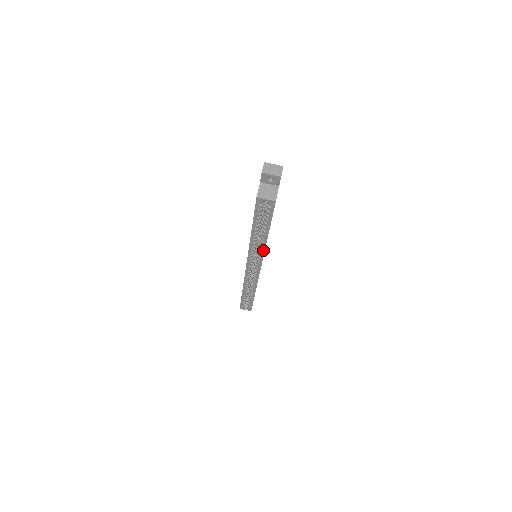
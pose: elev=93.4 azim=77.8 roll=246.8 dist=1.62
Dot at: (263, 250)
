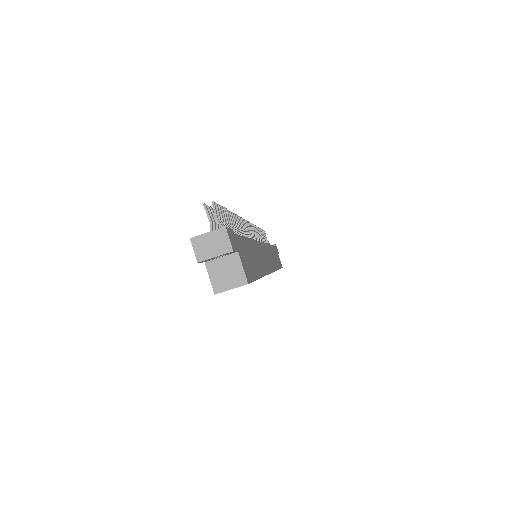
Dot at: occluded
